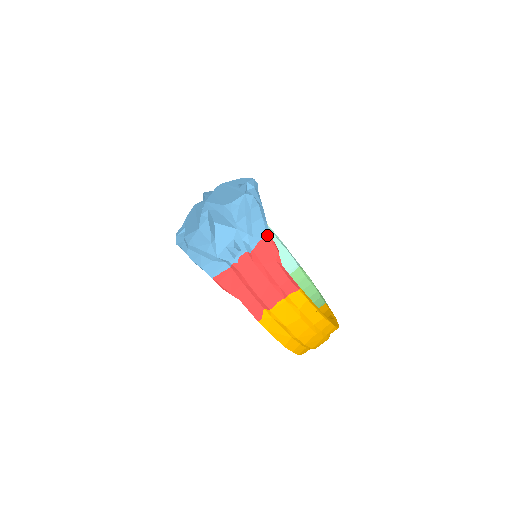
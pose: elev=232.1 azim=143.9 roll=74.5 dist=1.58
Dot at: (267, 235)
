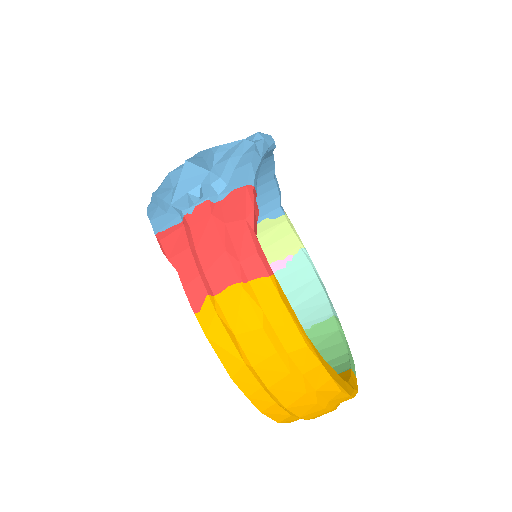
Dot at: (246, 183)
